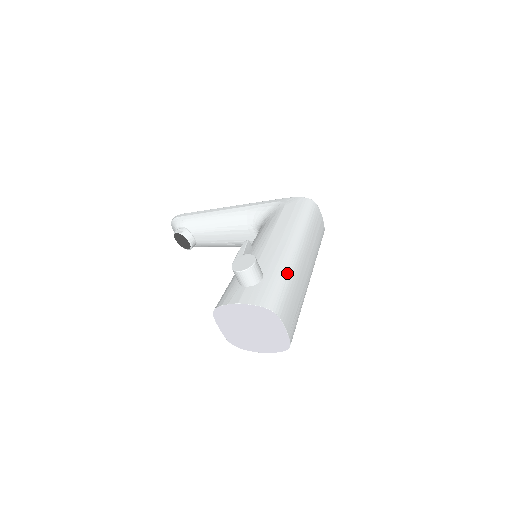
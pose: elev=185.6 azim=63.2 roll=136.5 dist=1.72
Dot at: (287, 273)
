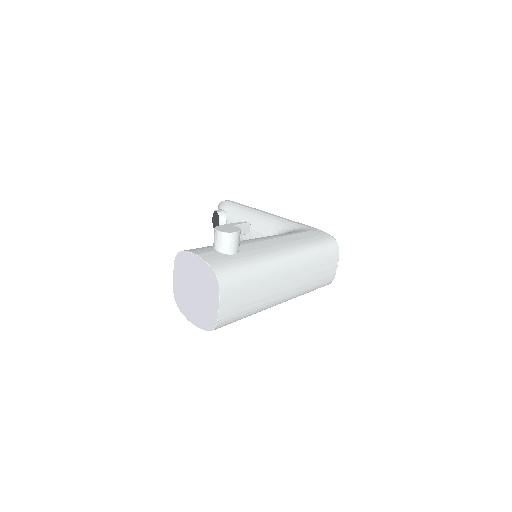
Dot at: (259, 266)
